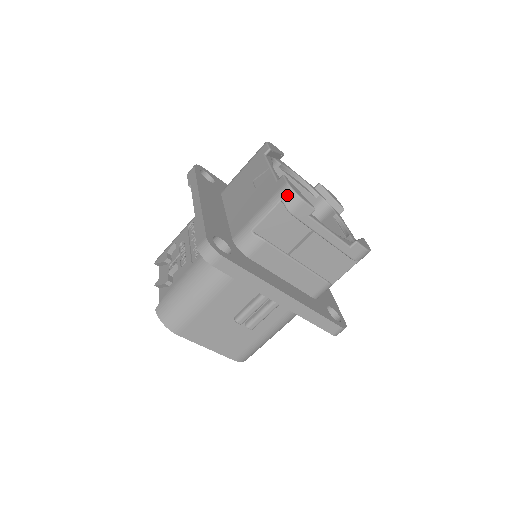
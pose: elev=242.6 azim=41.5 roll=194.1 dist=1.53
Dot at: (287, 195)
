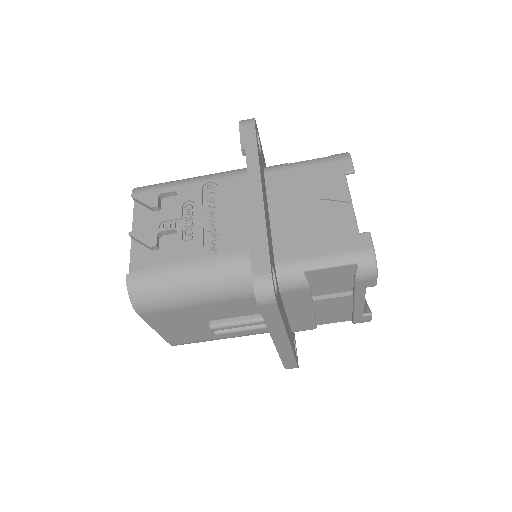
Dot at: (367, 263)
